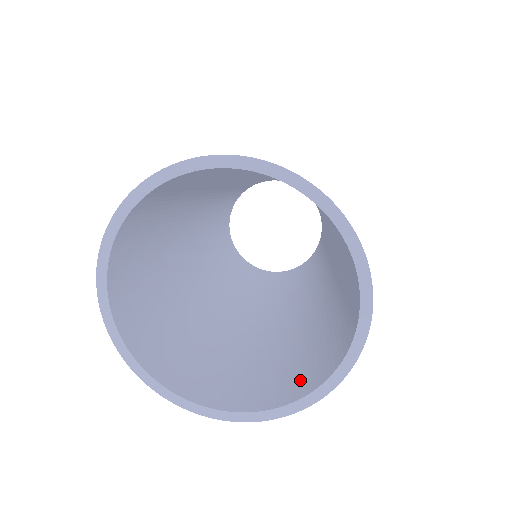
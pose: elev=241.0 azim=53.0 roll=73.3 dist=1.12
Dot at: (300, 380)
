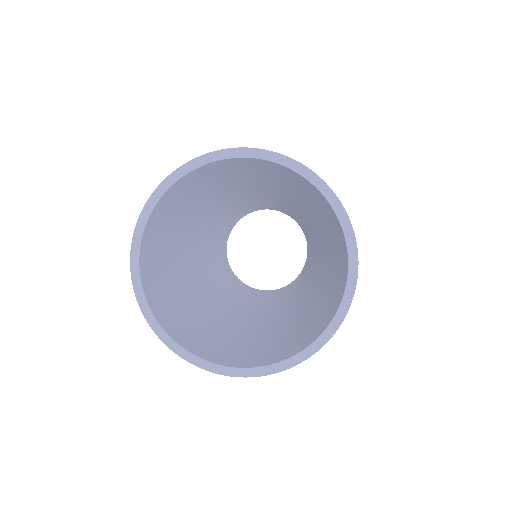
Dot at: (249, 357)
